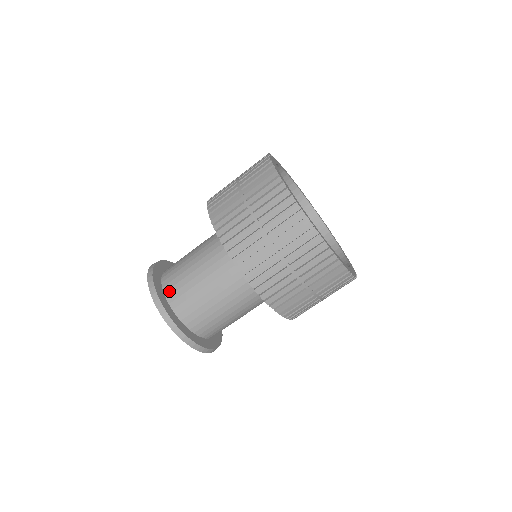
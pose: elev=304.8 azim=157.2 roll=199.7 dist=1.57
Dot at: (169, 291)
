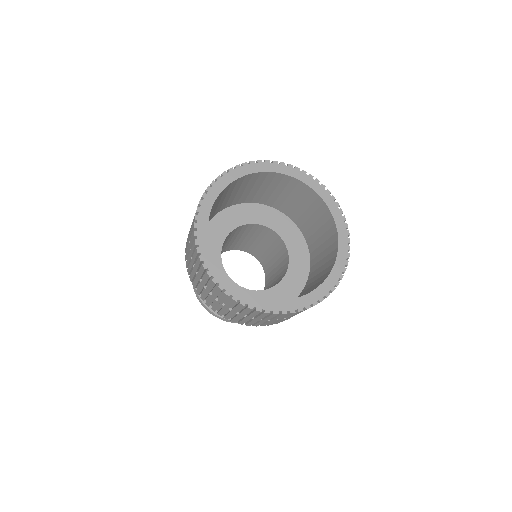
Dot at: occluded
